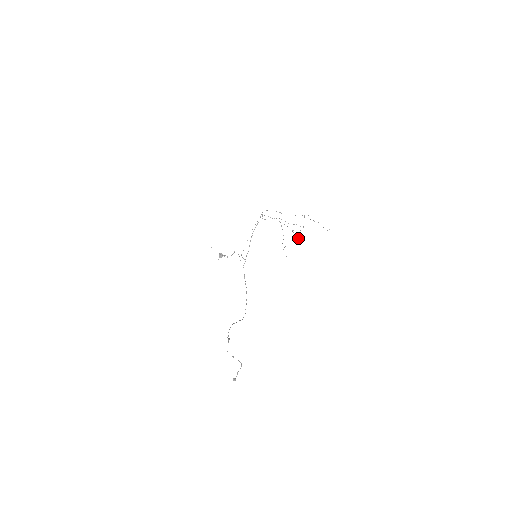
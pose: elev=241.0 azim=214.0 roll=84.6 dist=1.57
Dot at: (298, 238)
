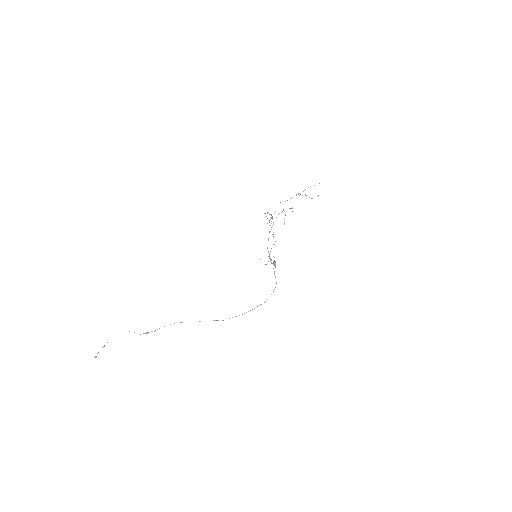
Dot at: occluded
